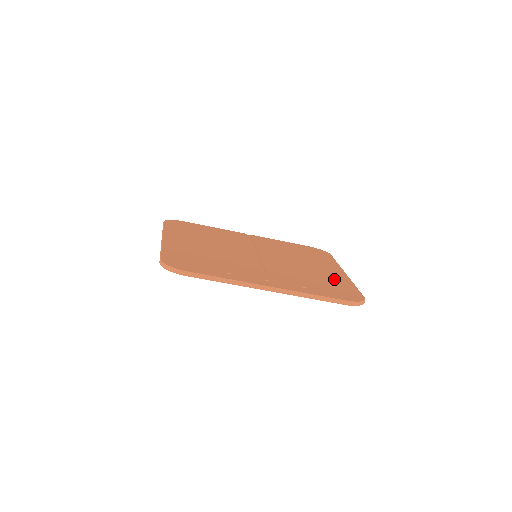
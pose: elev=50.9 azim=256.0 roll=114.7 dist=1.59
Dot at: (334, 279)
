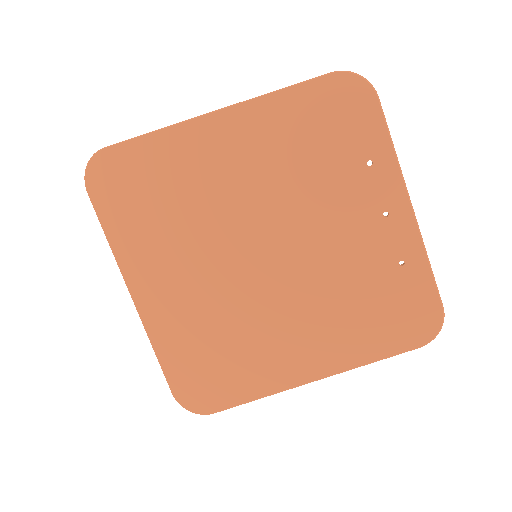
Dot at: (351, 337)
